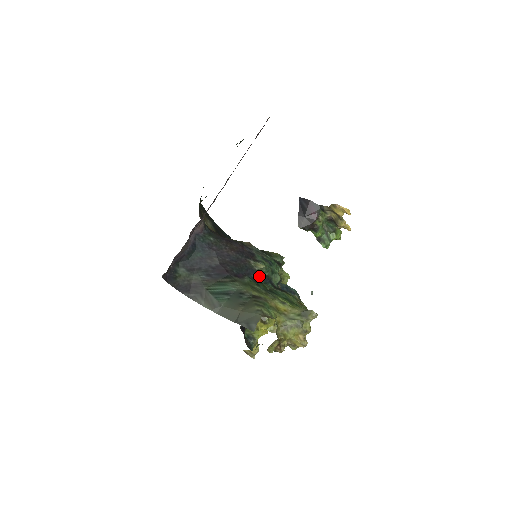
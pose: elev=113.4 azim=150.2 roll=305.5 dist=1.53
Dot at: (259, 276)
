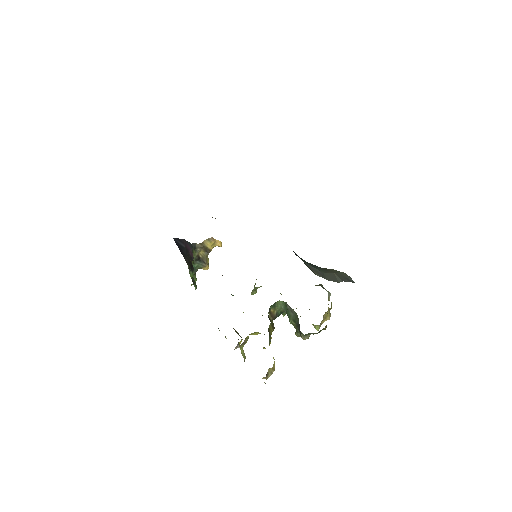
Dot at: occluded
